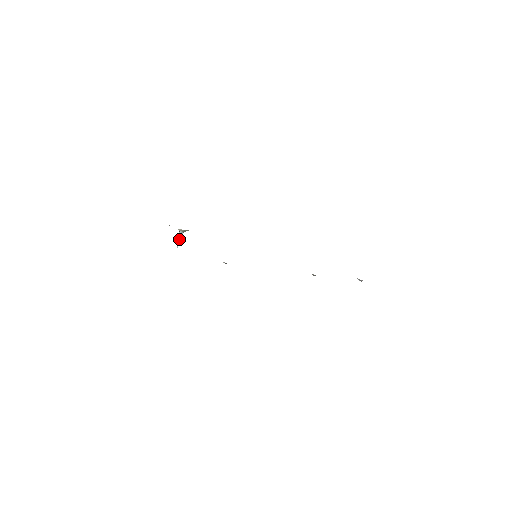
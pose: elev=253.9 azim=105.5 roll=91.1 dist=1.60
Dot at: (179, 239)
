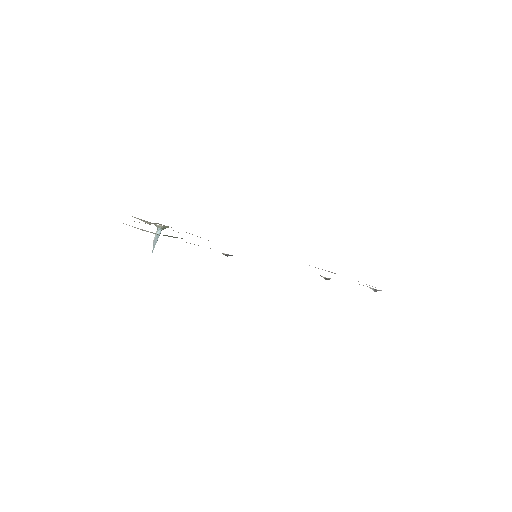
Dot at: (156, 238)
